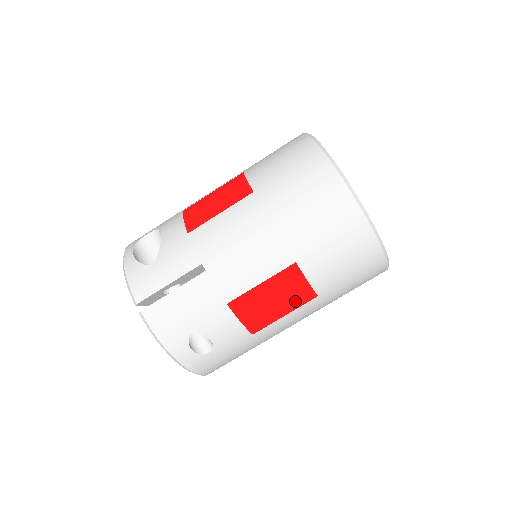
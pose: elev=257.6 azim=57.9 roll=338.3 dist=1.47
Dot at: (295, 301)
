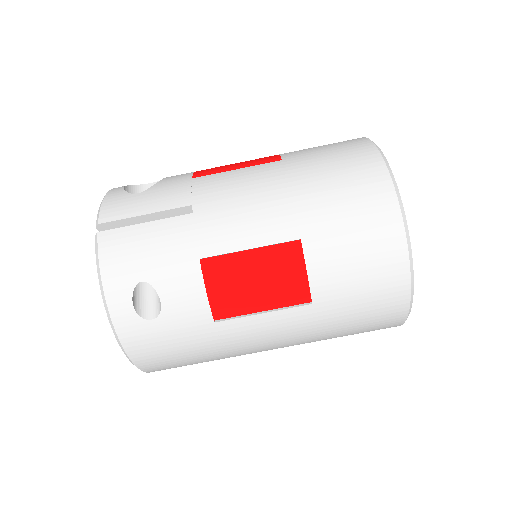
Dot at: (282, 294)
